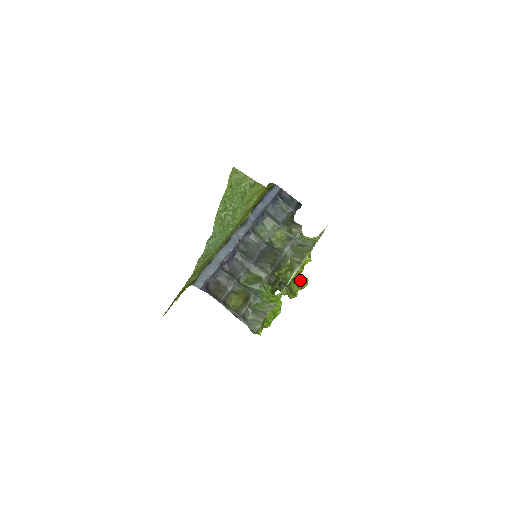
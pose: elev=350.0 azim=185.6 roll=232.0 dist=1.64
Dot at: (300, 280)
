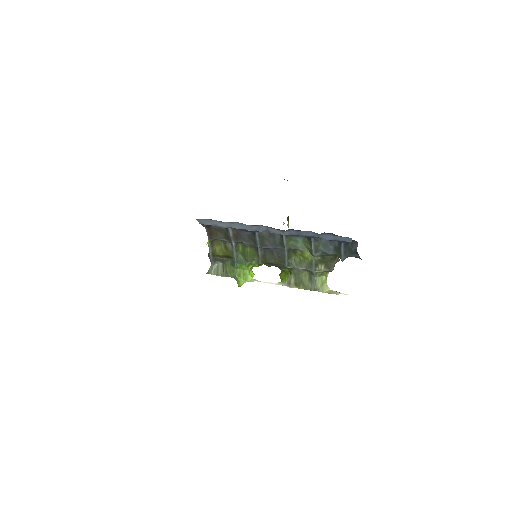
Dot at: occluded
